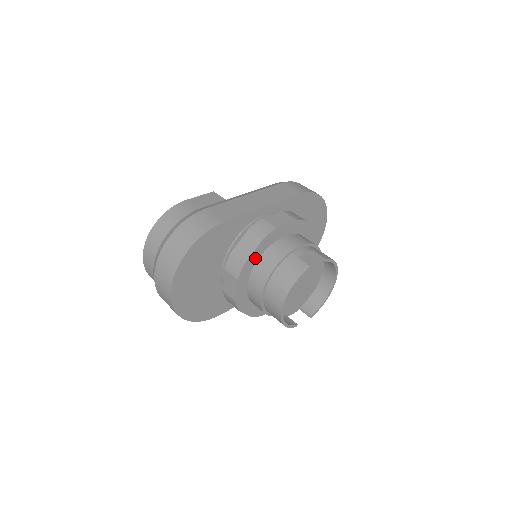
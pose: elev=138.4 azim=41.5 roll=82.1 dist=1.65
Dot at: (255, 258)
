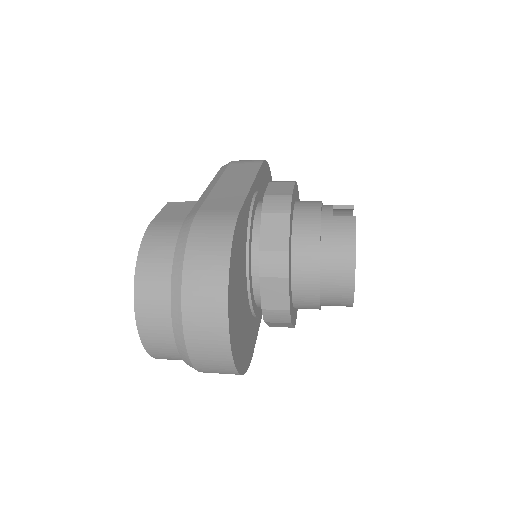
Dot at: (290, 241)
